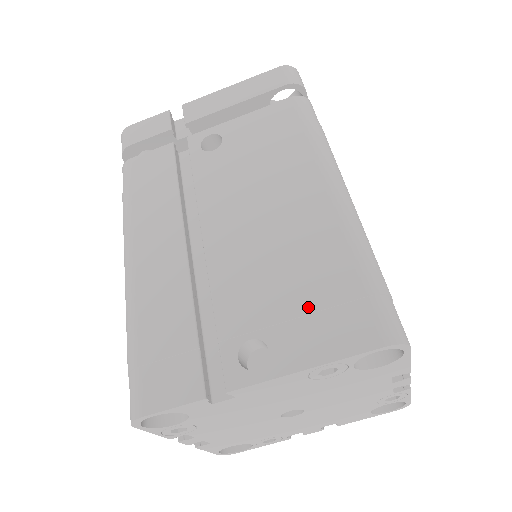
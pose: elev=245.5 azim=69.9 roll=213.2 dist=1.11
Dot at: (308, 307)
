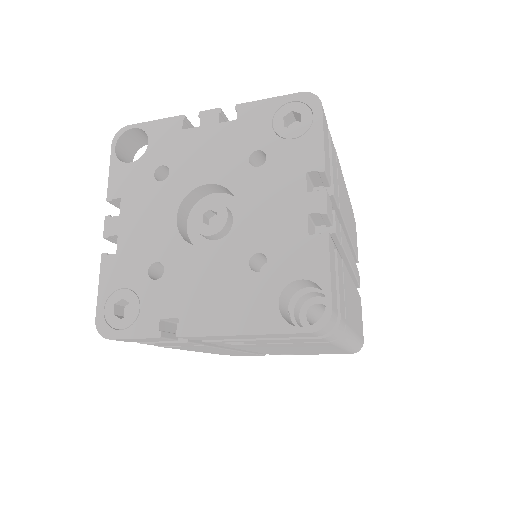
Dot at: occluded
